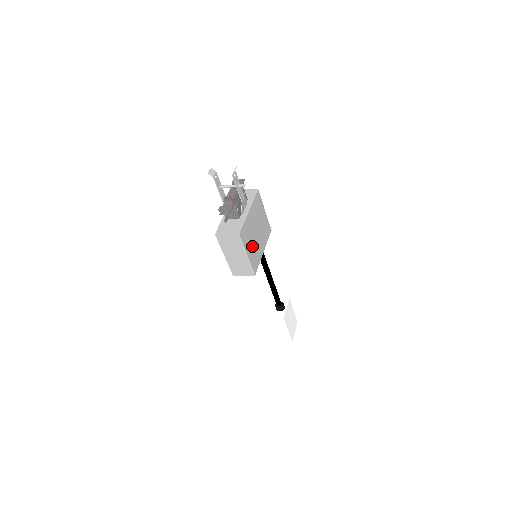
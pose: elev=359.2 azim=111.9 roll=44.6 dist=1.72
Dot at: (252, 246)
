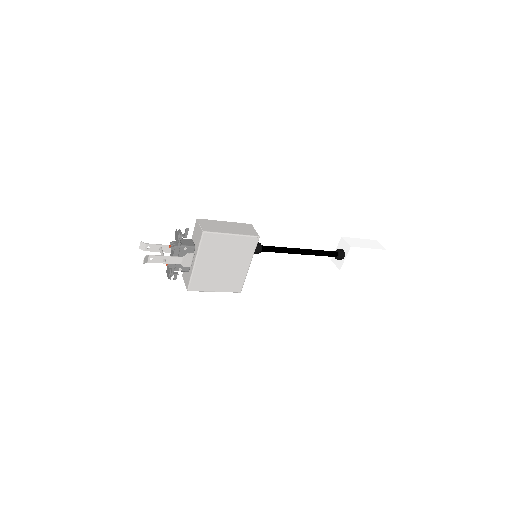
Dot at: (220, 279)
